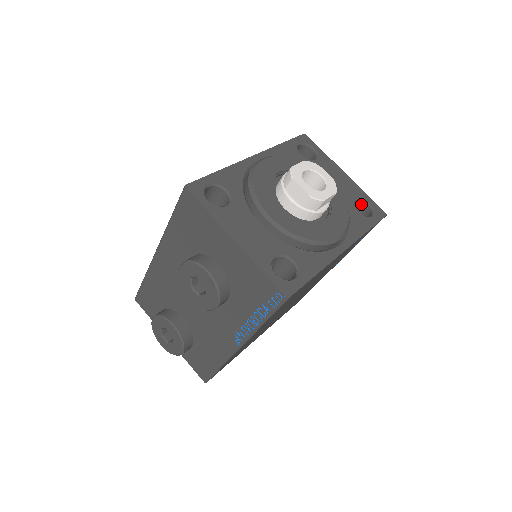
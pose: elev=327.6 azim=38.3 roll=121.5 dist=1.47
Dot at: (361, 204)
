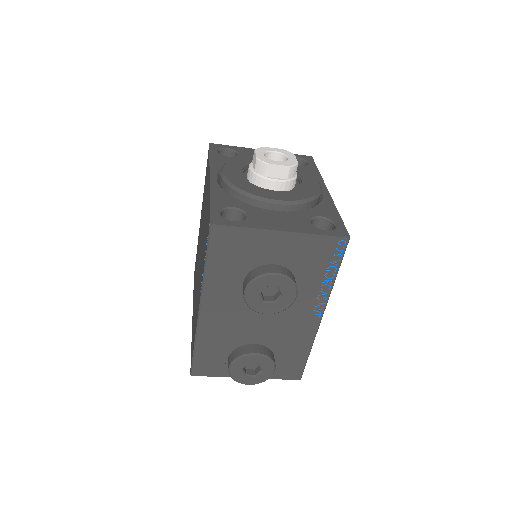
Dot at: occluded
